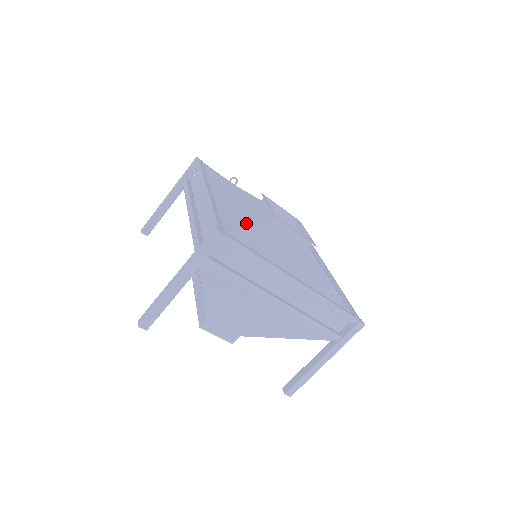
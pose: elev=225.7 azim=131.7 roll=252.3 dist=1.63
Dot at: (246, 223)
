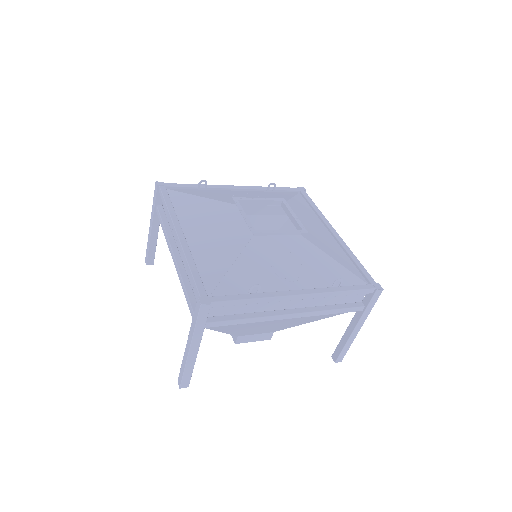
Dot at: (227, 261)
